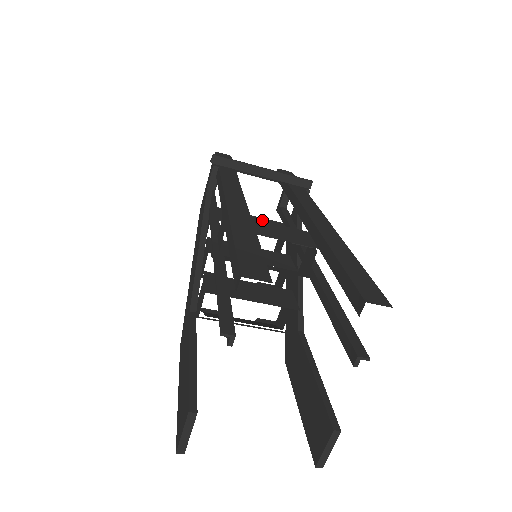
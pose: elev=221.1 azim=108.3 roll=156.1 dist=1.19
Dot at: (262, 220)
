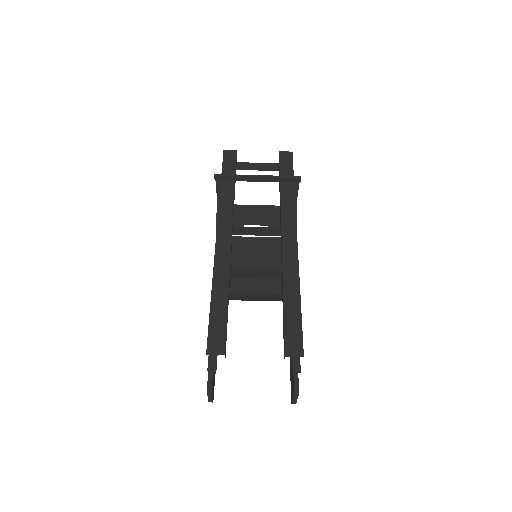
Dot at: (266, 209)
